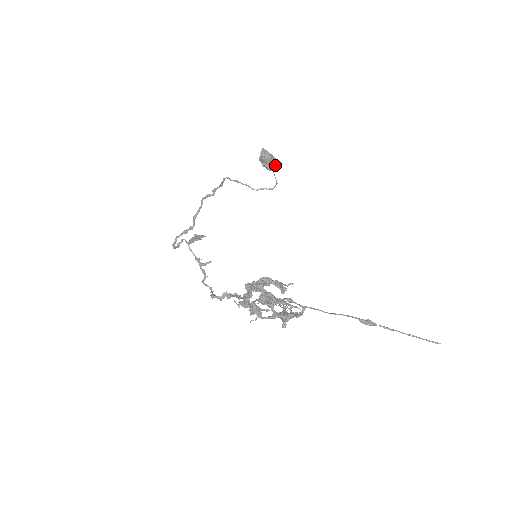
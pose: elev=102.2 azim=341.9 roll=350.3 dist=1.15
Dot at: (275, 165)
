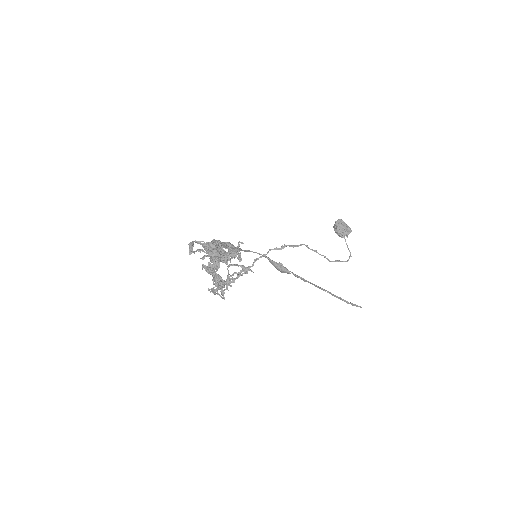
Dot at: (345, 231)
